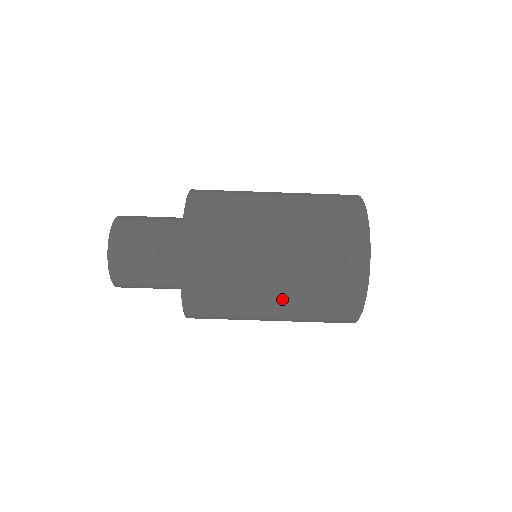
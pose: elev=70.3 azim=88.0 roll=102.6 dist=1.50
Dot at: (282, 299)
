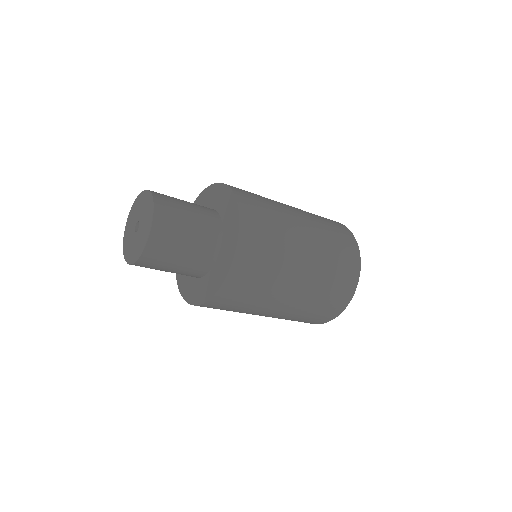
Dot at: (288, 307)
